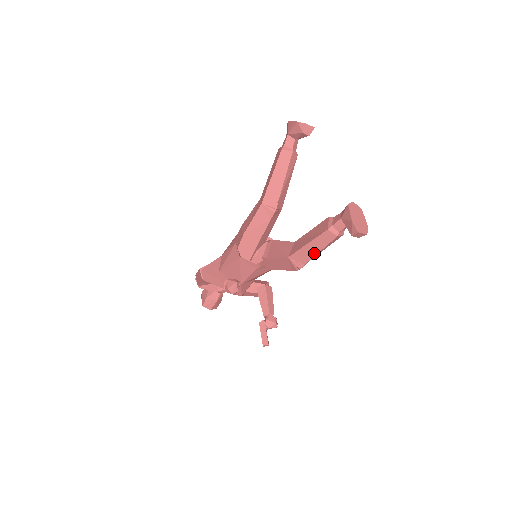
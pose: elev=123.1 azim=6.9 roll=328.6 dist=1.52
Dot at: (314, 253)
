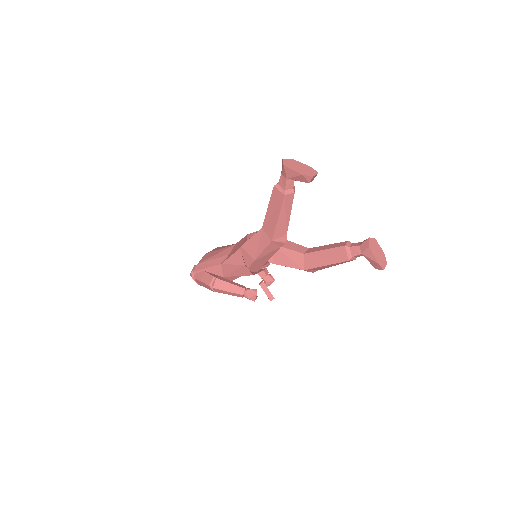
Dot at: occluded
